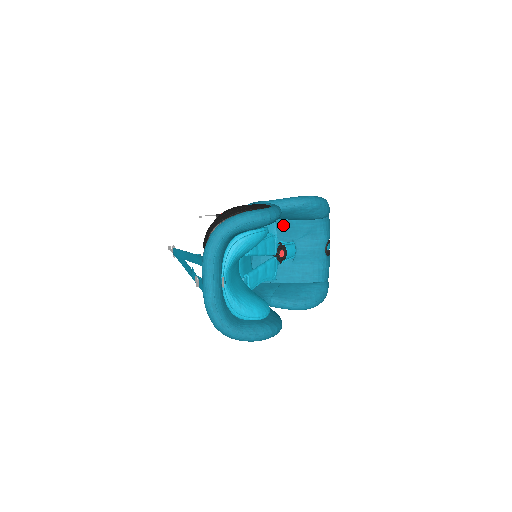
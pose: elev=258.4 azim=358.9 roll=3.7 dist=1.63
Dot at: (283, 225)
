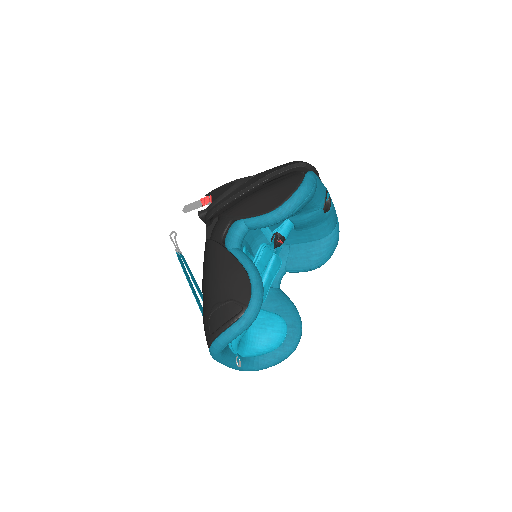
Dot at: occluded
